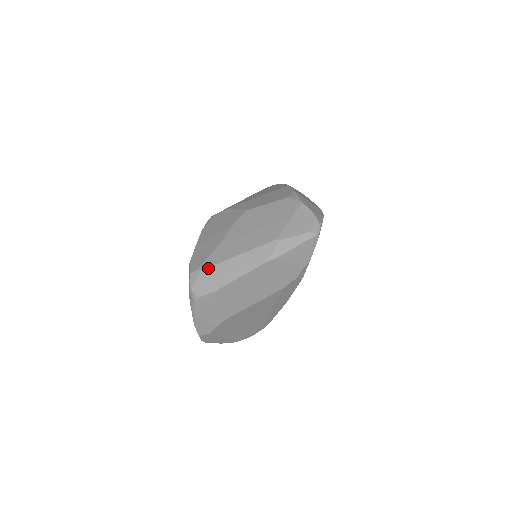
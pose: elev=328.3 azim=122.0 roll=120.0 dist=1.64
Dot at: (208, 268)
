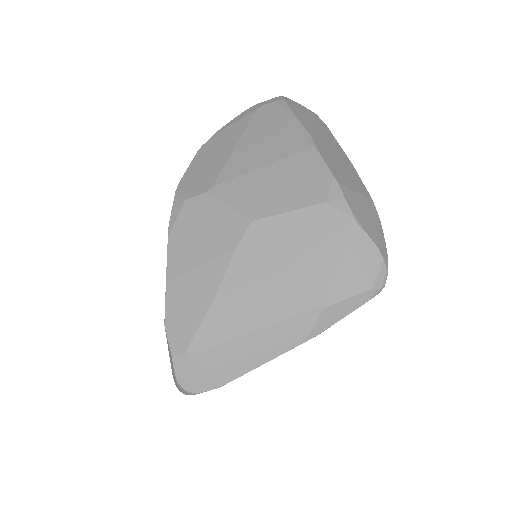
Dot at: (203, 352)
